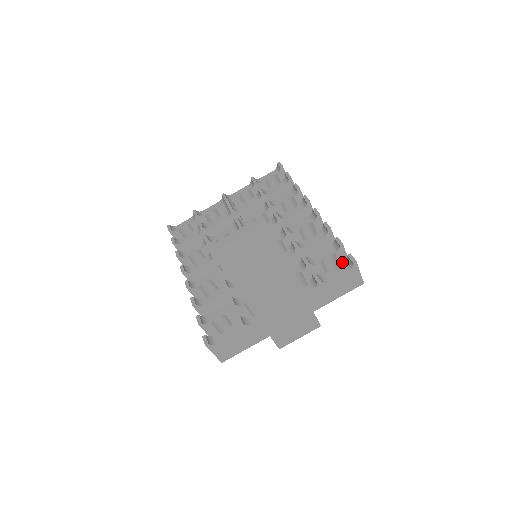
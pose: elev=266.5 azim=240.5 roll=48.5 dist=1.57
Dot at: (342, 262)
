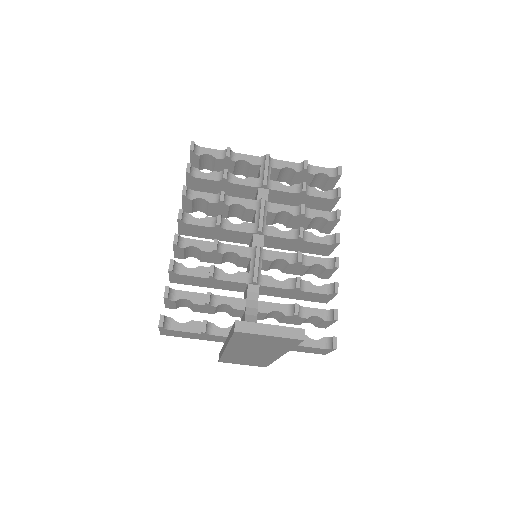
Dot at: (323, 325)
